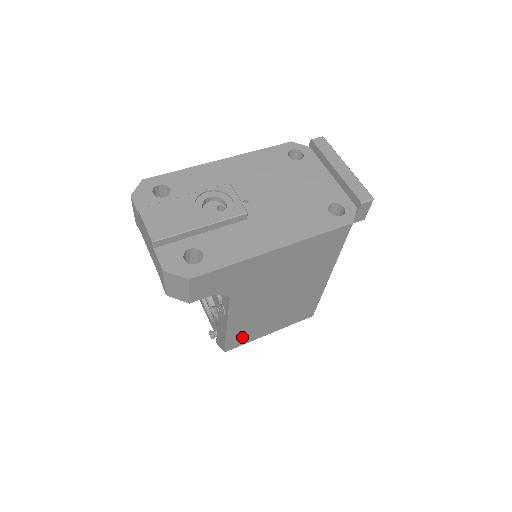
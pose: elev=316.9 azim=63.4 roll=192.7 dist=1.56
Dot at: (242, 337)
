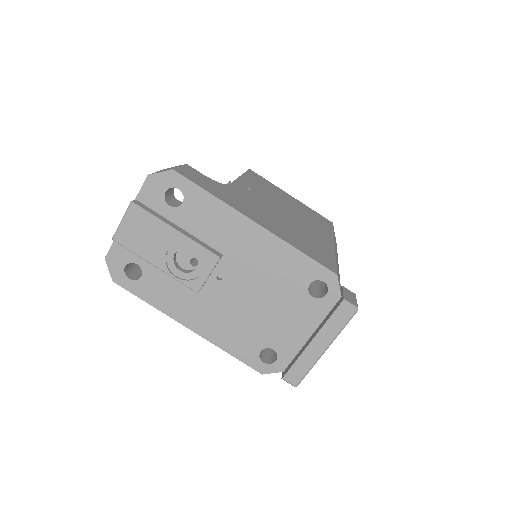
Dot at: occluded
